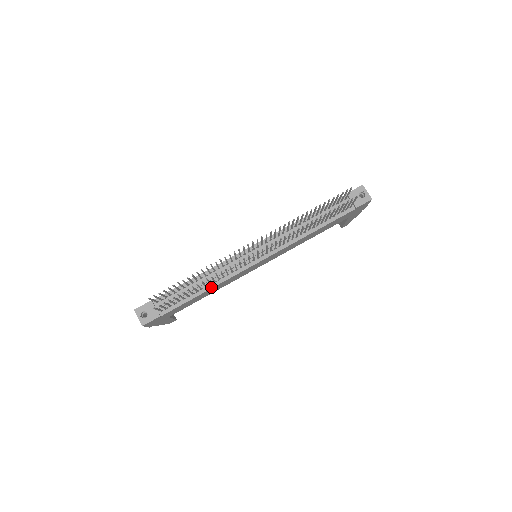
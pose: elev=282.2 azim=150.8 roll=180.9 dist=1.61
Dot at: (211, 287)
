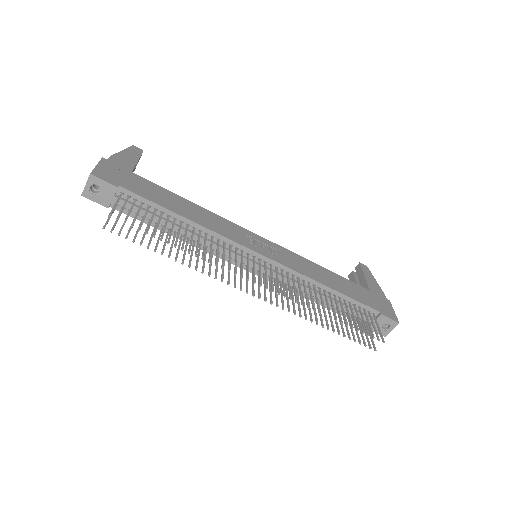
Dot at: (185, 240)
